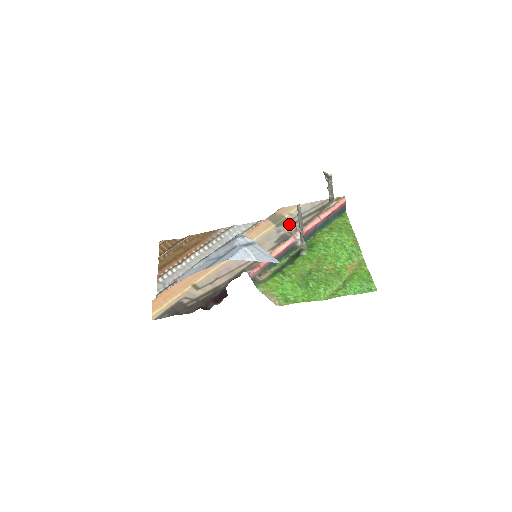
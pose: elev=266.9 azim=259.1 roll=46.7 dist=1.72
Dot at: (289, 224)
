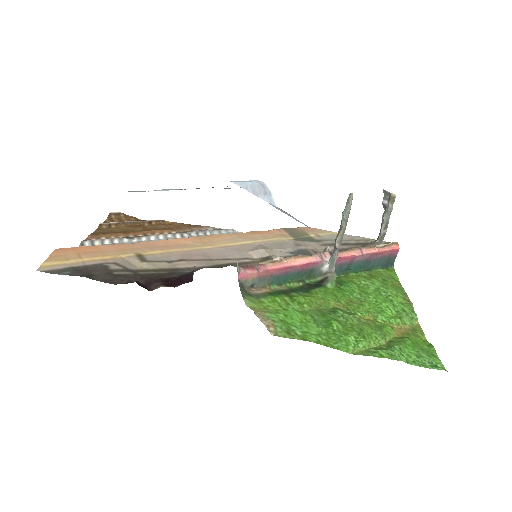
Dot at: (315, 243)
